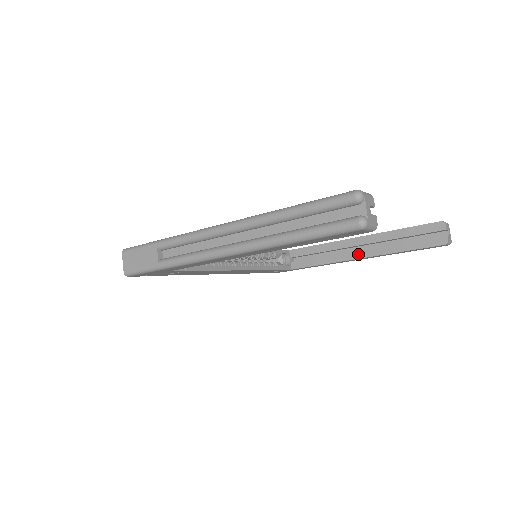
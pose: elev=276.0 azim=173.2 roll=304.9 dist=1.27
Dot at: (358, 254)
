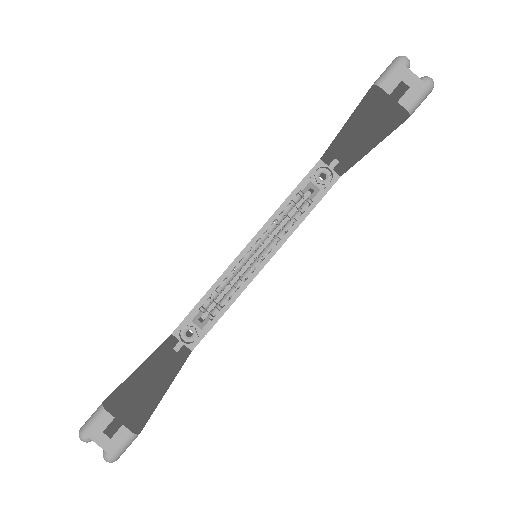
Dot at: (358, 152)
